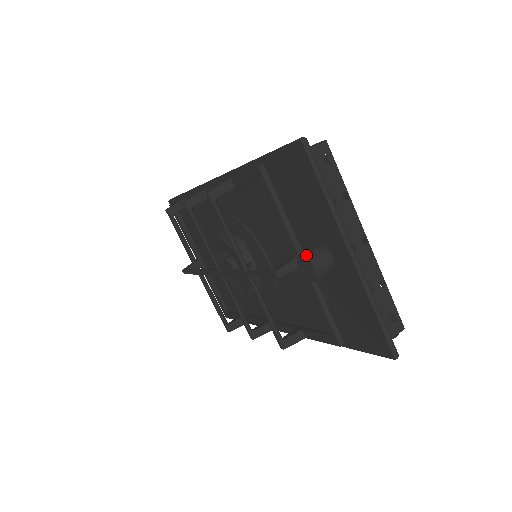
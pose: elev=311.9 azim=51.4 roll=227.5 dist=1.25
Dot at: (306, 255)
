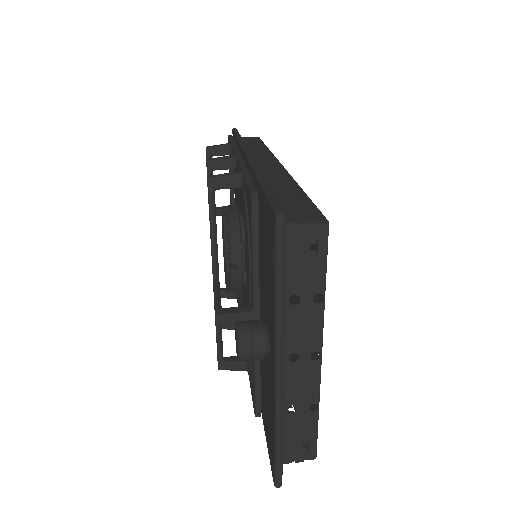
Dot at: (238, 331)
